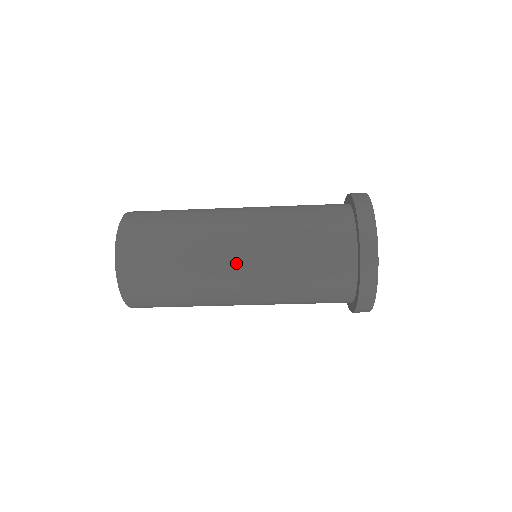
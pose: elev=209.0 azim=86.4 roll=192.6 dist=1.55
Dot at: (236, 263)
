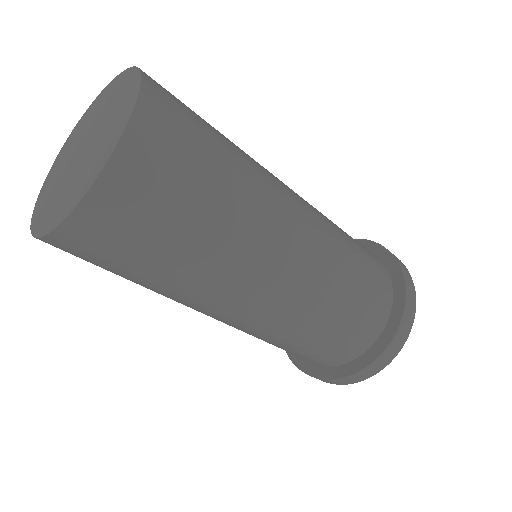
Dot at: (280, 273)
